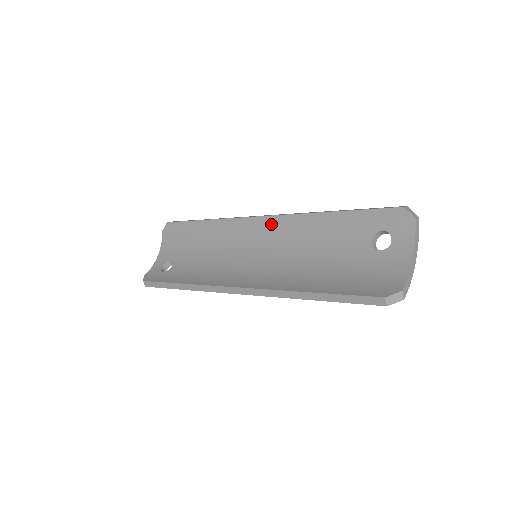
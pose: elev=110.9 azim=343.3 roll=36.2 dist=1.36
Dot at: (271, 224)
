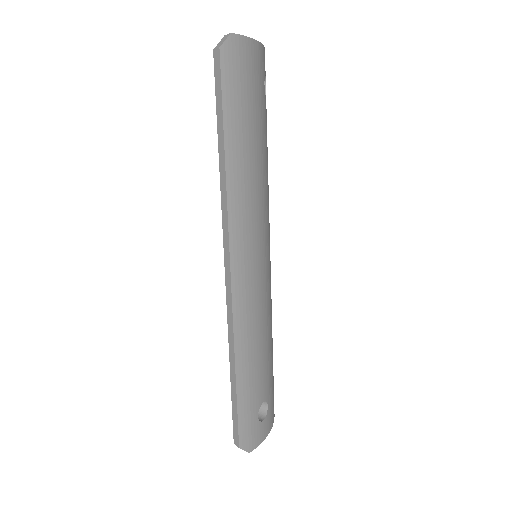
Dot at: occluded
